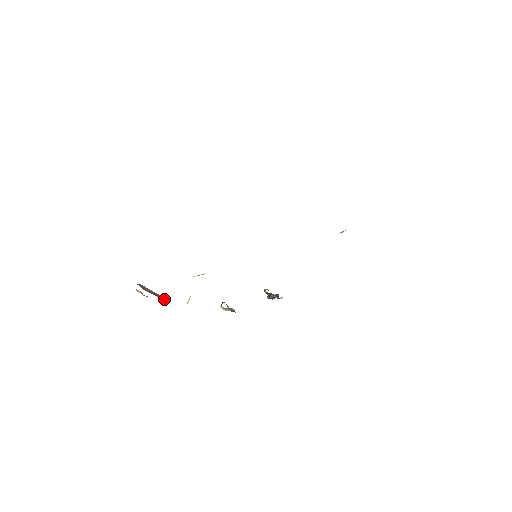
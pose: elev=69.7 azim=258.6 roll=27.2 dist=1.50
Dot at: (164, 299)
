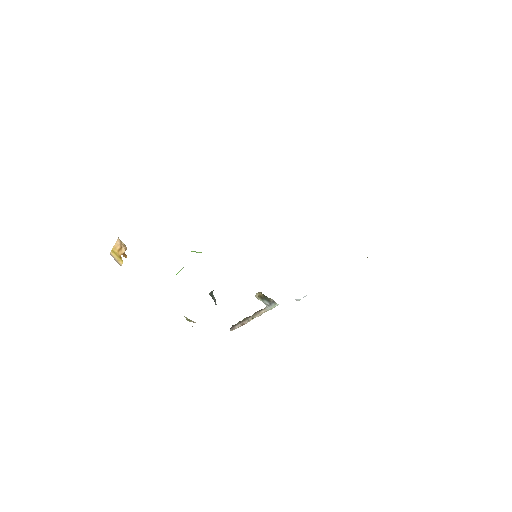
Dot at: occluded
